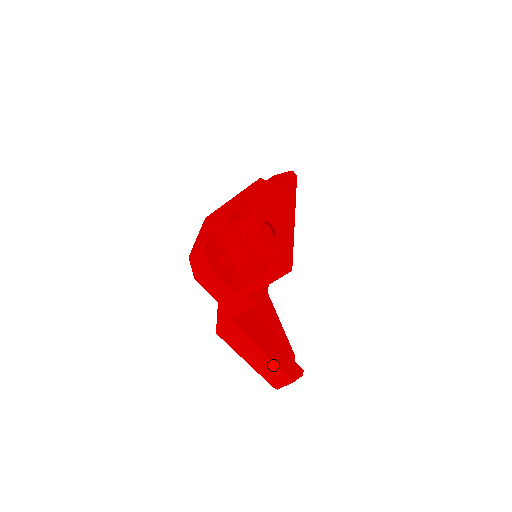
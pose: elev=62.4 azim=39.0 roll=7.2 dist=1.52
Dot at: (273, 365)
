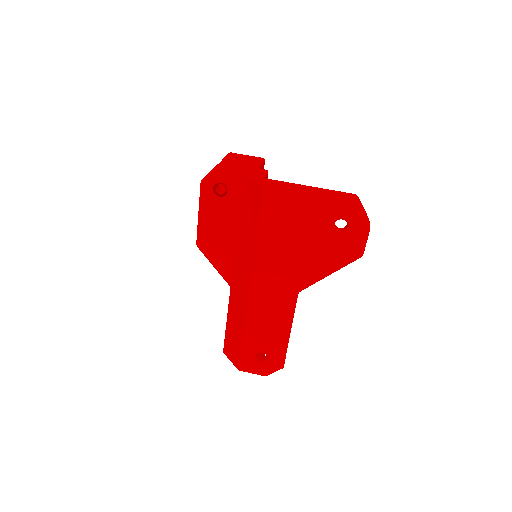
Dot at: (327, 189)
